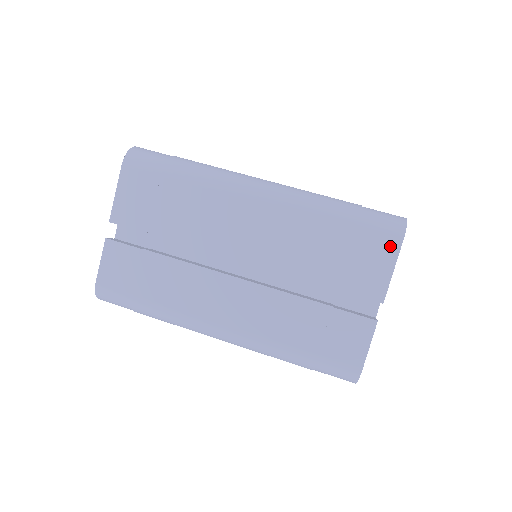
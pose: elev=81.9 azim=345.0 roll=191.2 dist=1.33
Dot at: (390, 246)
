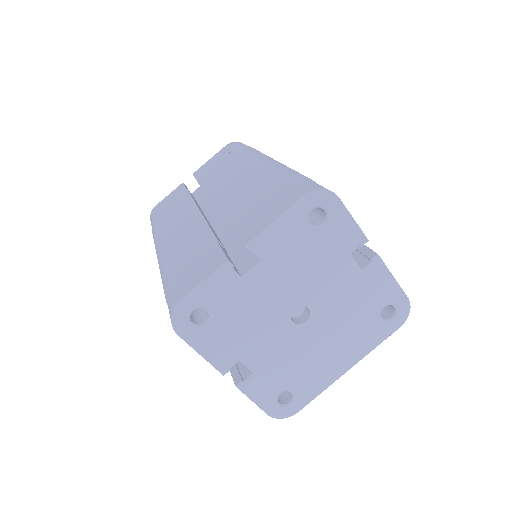
Dot at: occluded
